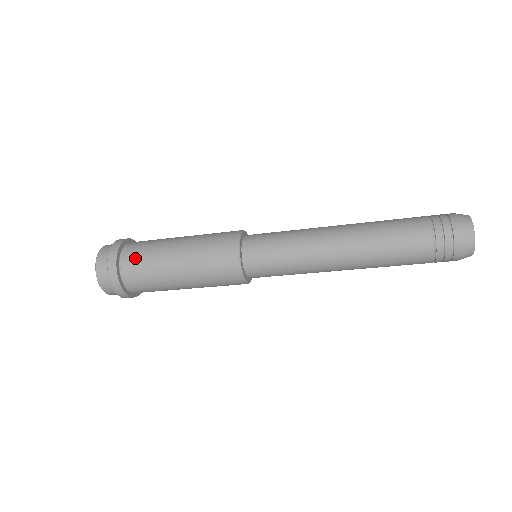
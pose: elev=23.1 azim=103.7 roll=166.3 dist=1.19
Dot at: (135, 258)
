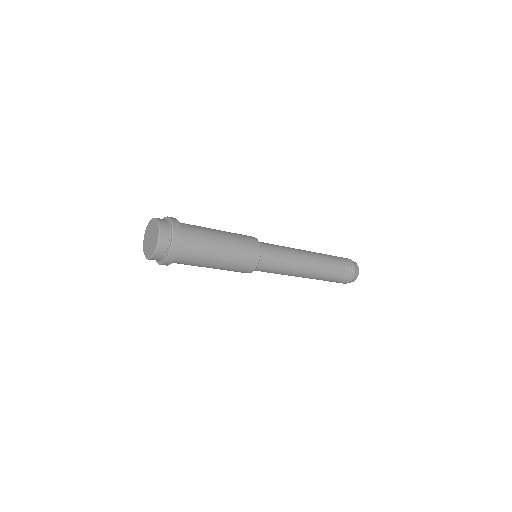
Dot at: (189, 254)
